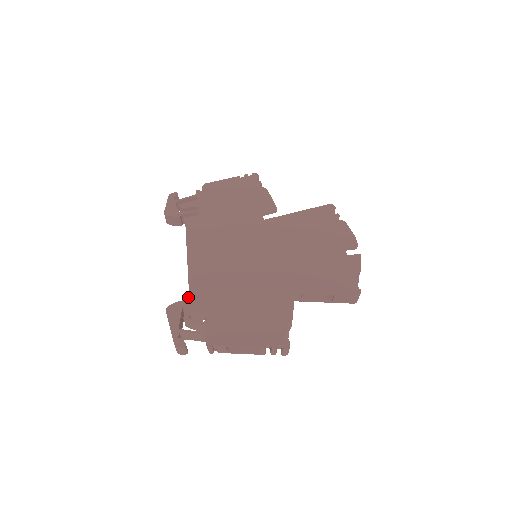
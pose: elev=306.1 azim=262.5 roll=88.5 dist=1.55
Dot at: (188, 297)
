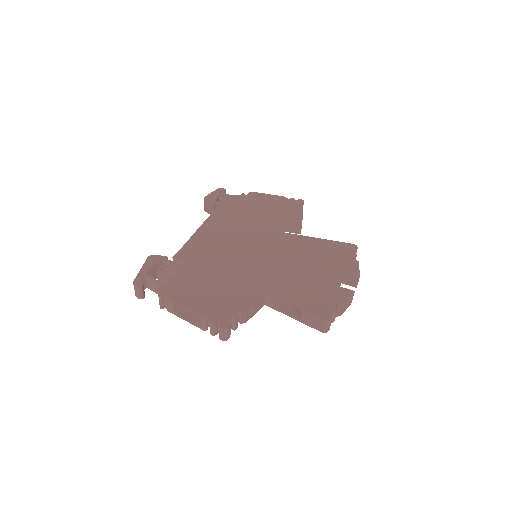
Dot at: (173, 256)
